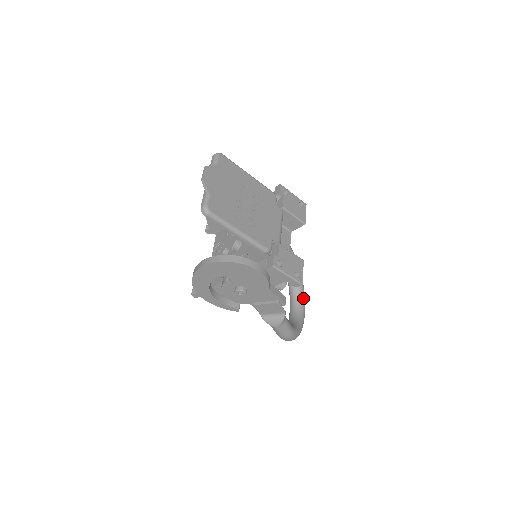
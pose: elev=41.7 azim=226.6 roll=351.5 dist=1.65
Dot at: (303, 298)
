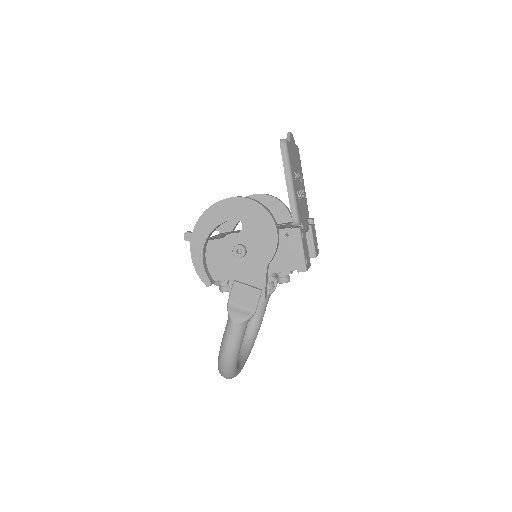
Dot at: (246, 358)
